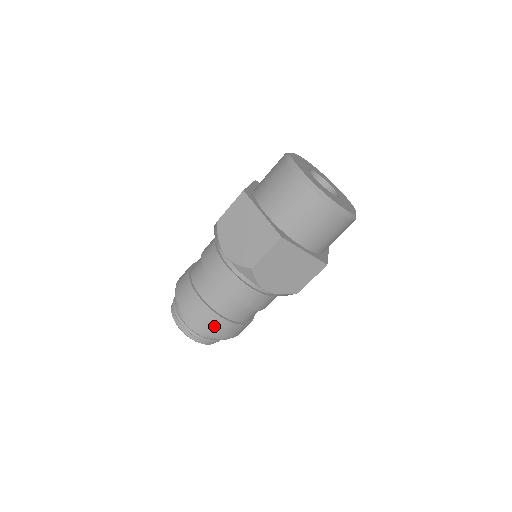
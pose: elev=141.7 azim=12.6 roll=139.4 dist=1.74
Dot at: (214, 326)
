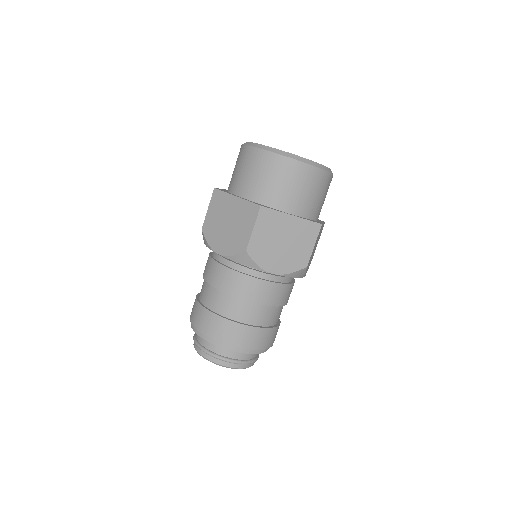
Dot at: (273, 339)
